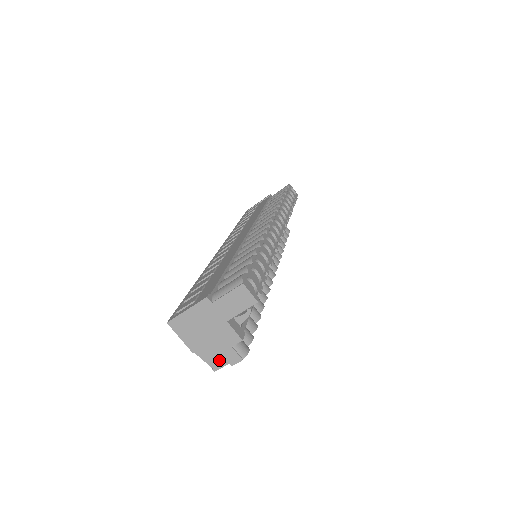
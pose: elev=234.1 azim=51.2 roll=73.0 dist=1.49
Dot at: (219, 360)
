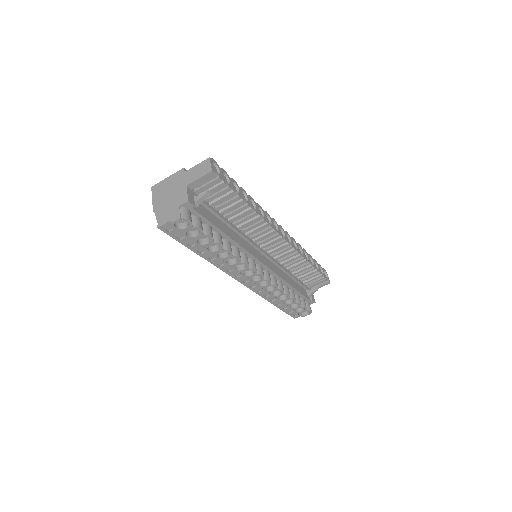
Dot at: (166, 217)
